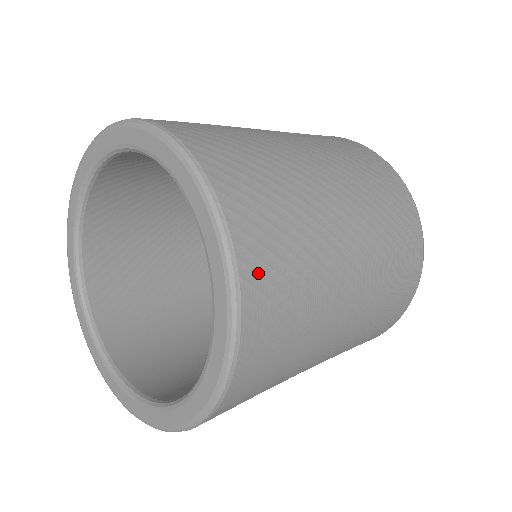
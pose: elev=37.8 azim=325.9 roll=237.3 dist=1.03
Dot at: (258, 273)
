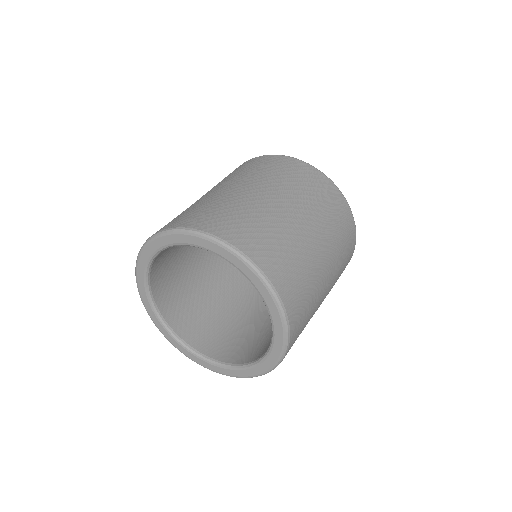
Dot at: (293, 343)
